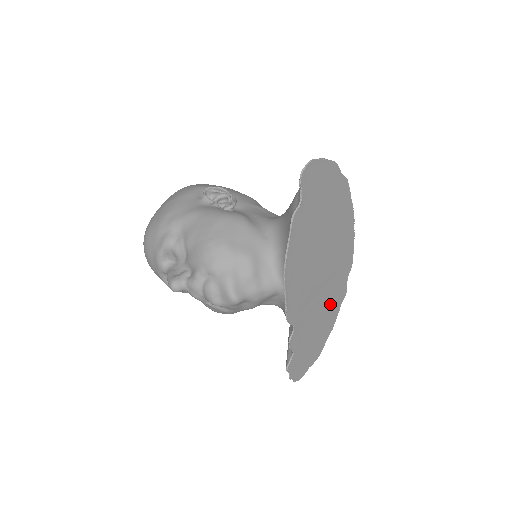
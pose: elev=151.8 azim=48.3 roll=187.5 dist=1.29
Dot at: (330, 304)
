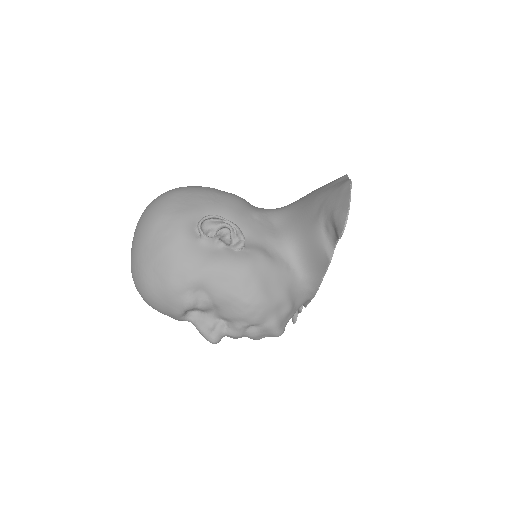
Dot at: occluded
